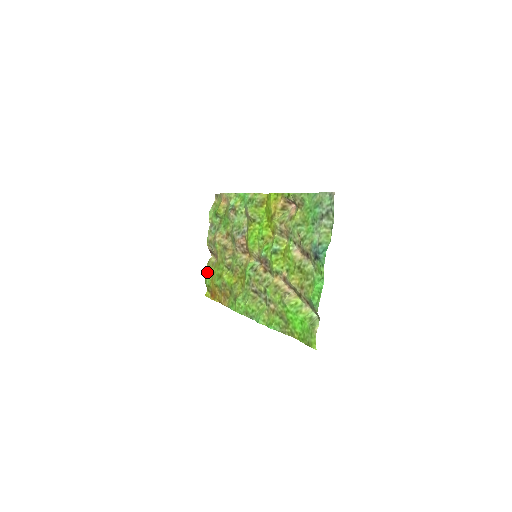
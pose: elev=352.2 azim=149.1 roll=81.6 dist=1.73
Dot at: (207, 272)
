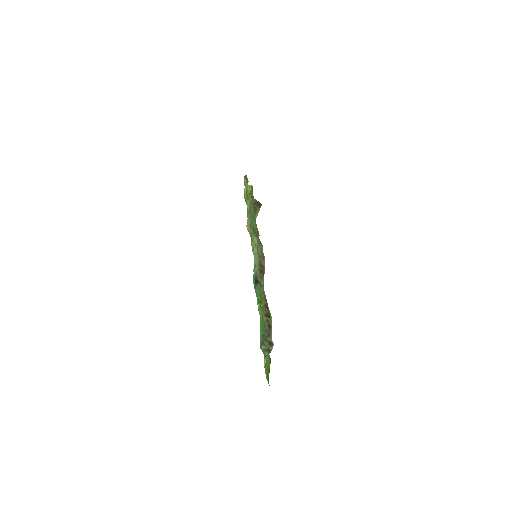
Dot at: occluded
